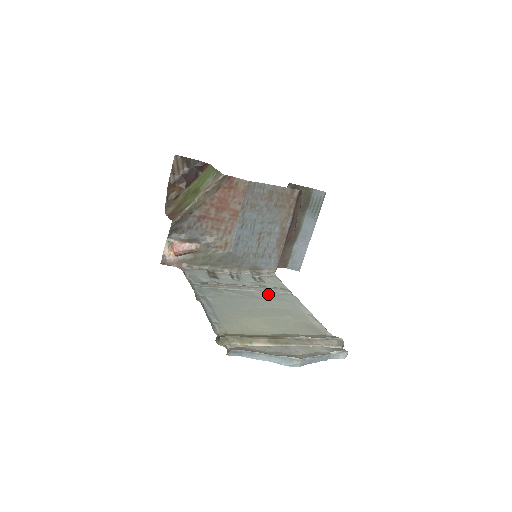
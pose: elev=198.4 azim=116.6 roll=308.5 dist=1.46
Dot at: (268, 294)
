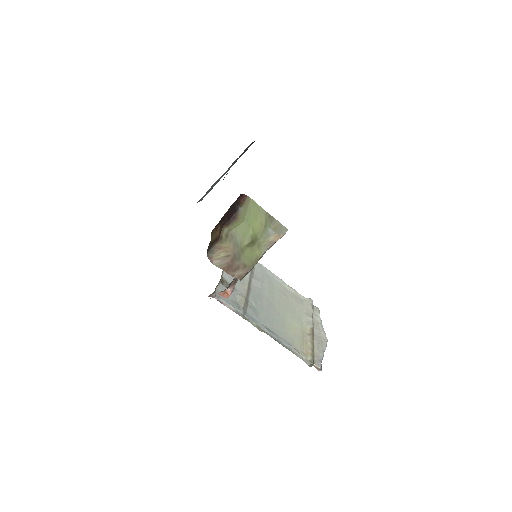
Dot at: (258, 278)
